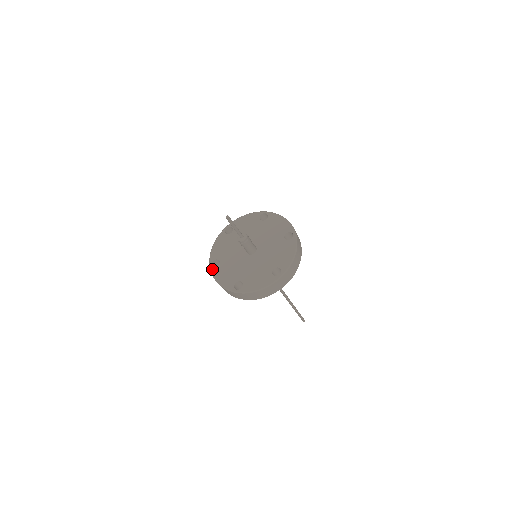
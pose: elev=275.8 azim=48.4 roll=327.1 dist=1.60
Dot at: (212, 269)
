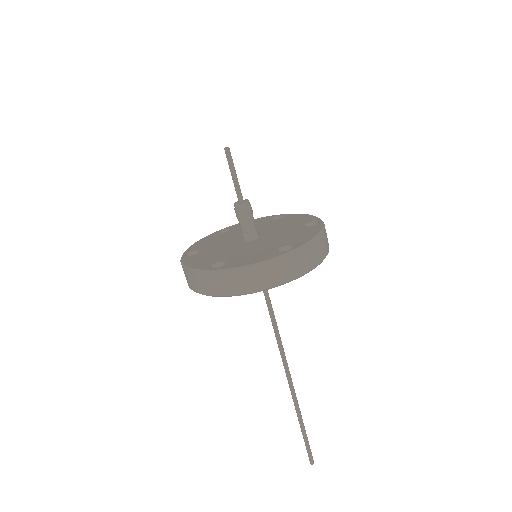
Dot at: (183, 257)
